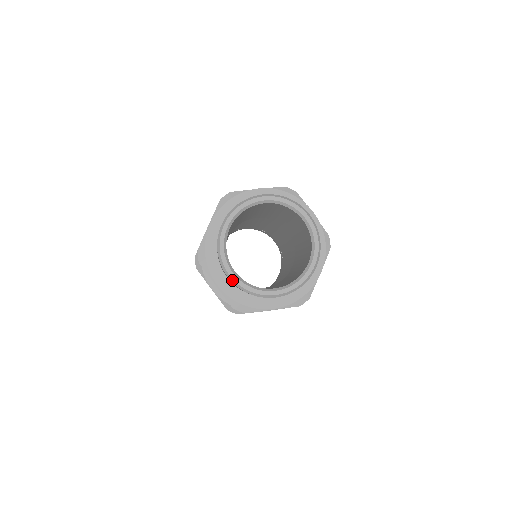
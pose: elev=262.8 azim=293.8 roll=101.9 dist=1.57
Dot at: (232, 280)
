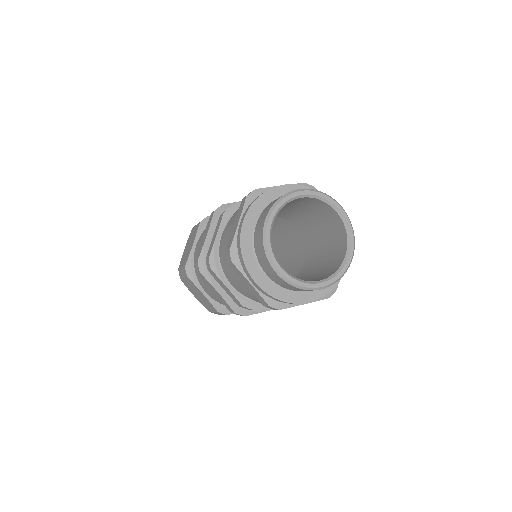
Dot at: (281, 275)
